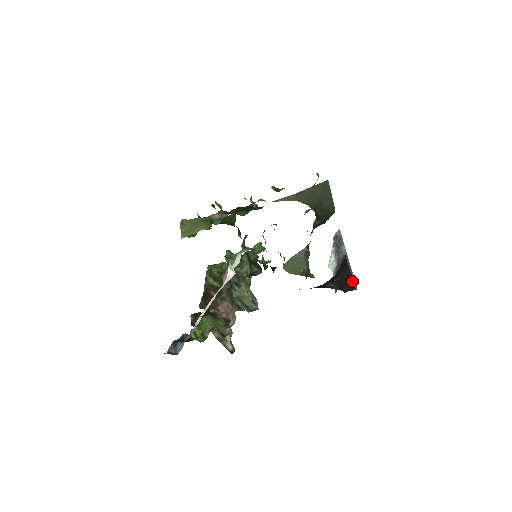
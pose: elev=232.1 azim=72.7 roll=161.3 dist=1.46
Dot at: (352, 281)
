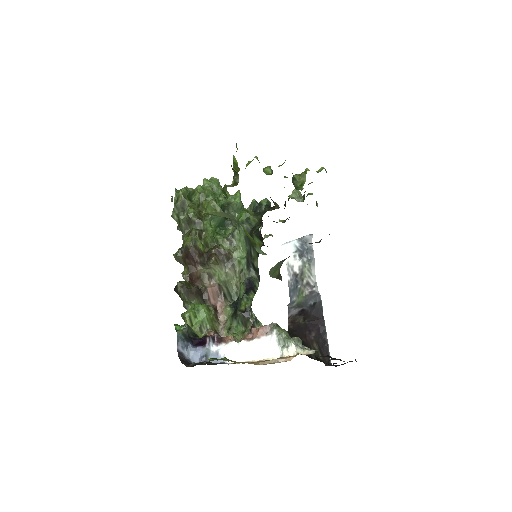
Dot at: (328, 349)
